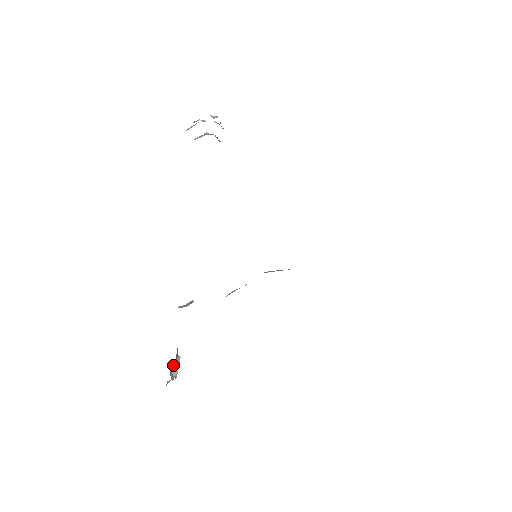
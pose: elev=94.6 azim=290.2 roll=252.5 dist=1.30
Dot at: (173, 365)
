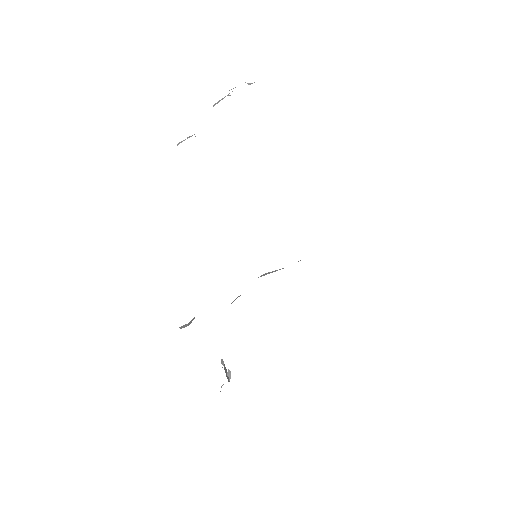
Dot at: (224, 367)
